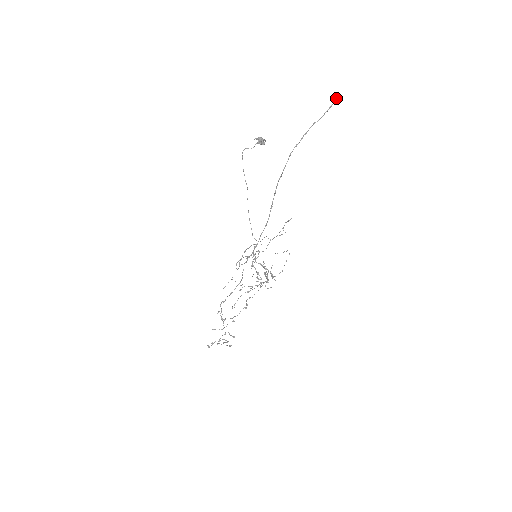
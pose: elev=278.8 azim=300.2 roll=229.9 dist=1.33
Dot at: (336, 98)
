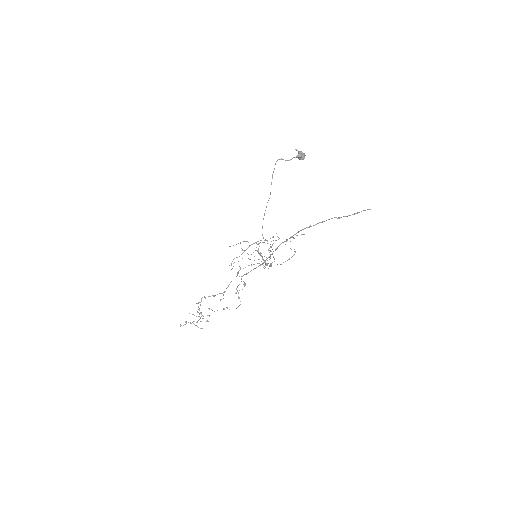
Dot at: (365, 210)
